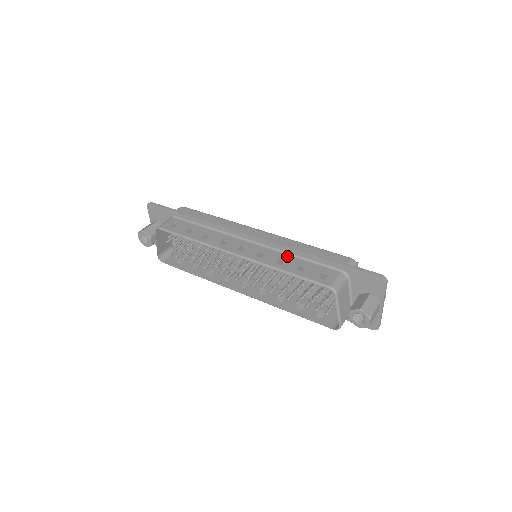
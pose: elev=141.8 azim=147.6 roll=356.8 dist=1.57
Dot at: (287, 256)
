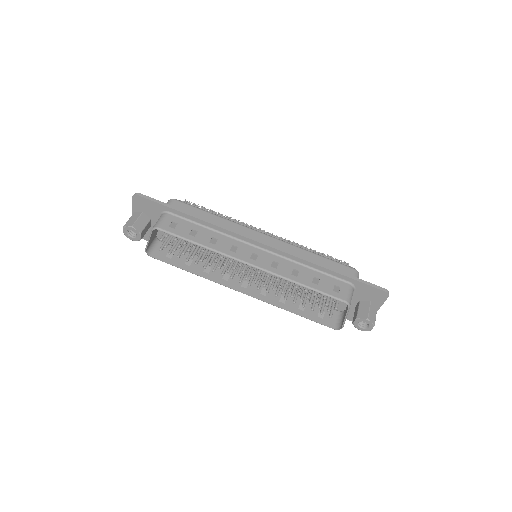
Dot at: (299, 266)
